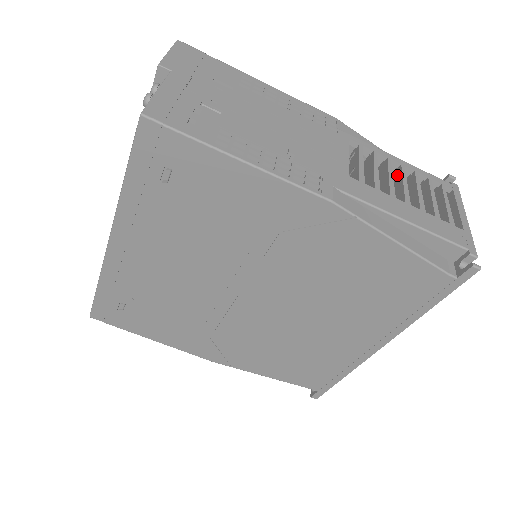
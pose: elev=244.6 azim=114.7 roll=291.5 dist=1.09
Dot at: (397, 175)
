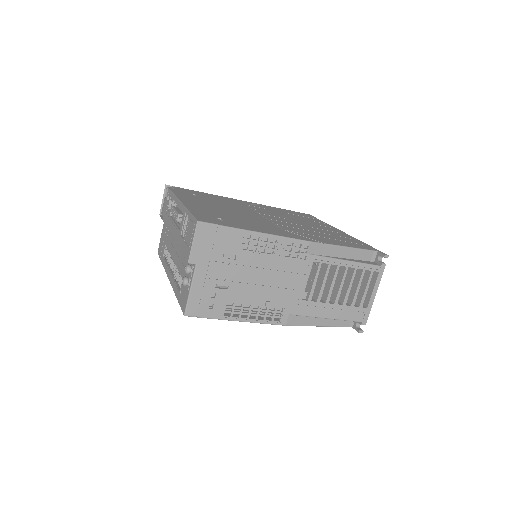
Dot at: (342, 272)
